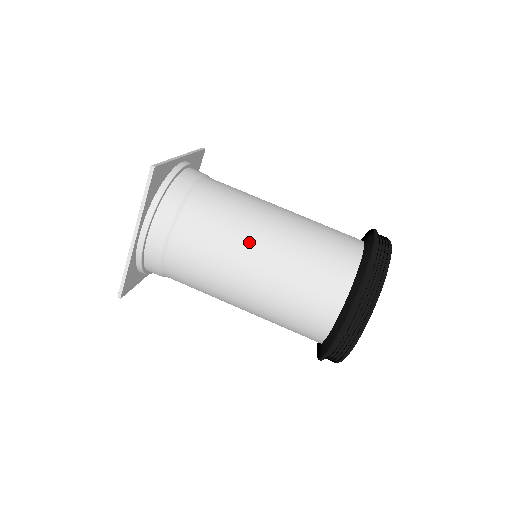
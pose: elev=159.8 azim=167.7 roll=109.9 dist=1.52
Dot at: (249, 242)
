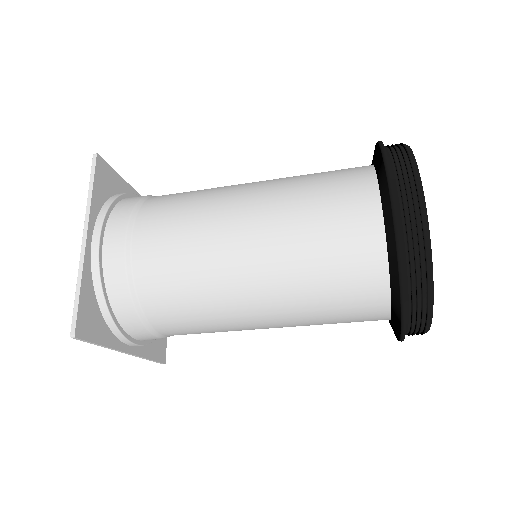
Dot at: (237, 307)
